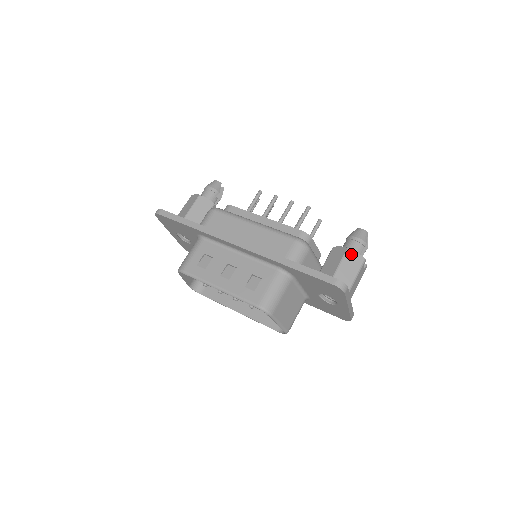
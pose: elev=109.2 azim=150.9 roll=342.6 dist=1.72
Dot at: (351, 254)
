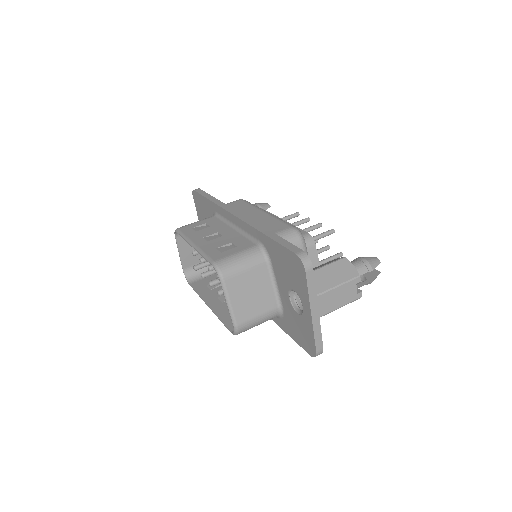
Dot at: (345, 263)
